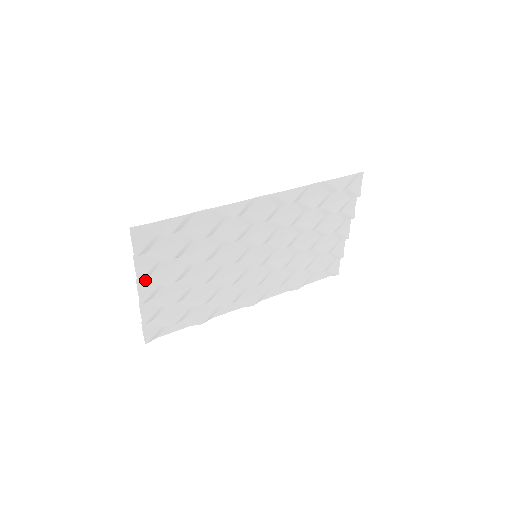
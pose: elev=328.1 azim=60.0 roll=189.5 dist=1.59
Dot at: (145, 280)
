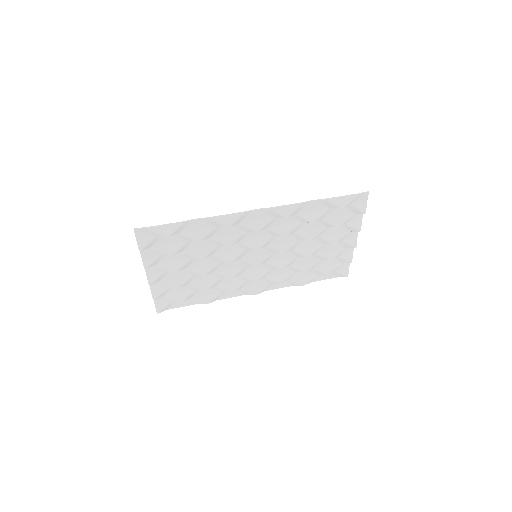
Dot at: (152, 267)
